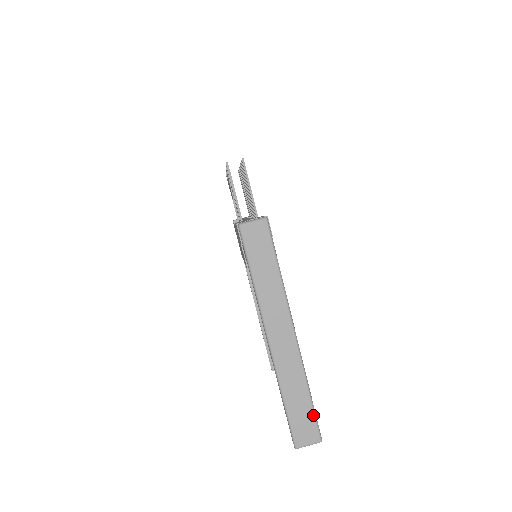
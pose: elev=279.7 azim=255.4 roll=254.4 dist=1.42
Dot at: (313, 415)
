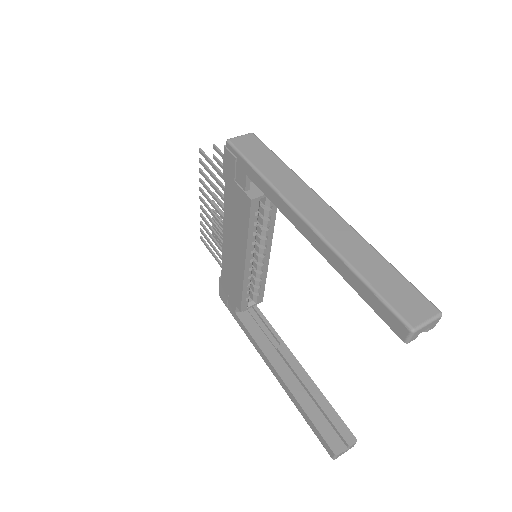
Dot at: (407, 282)
